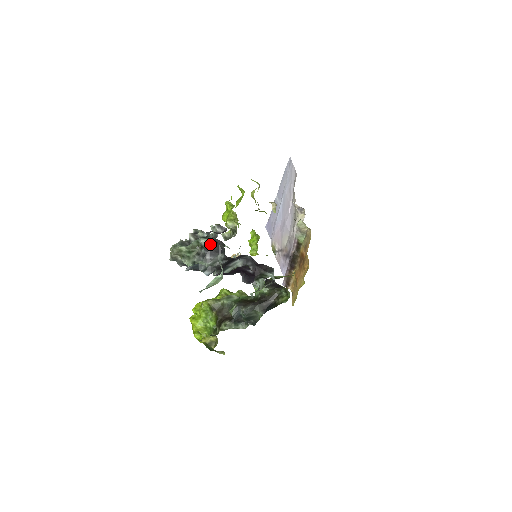
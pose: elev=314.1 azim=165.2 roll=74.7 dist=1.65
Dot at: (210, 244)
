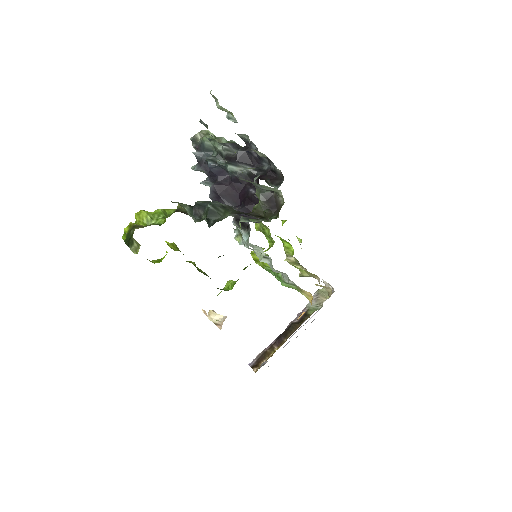
Dot at: (238, 144)
